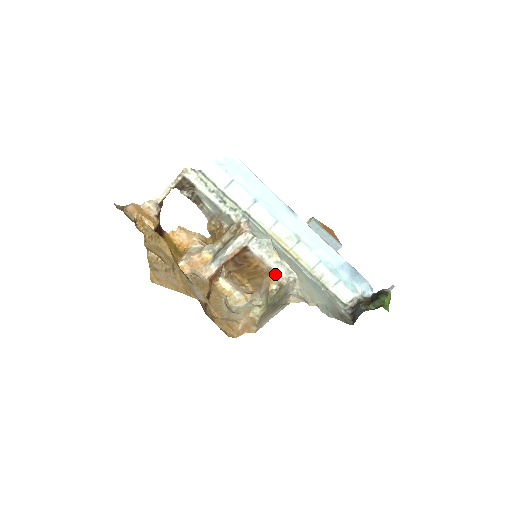
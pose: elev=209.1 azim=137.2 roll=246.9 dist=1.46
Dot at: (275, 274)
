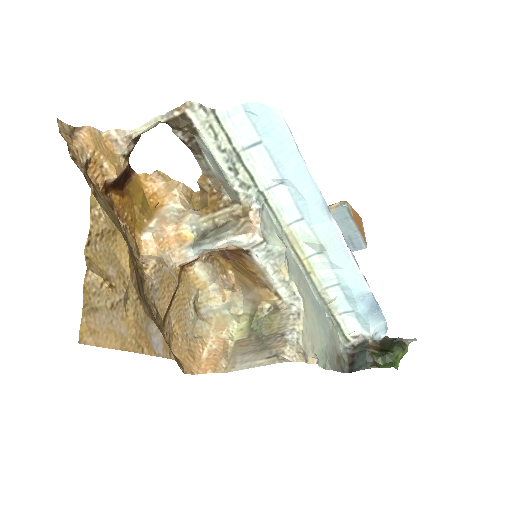
Dot at: (275, 294)
